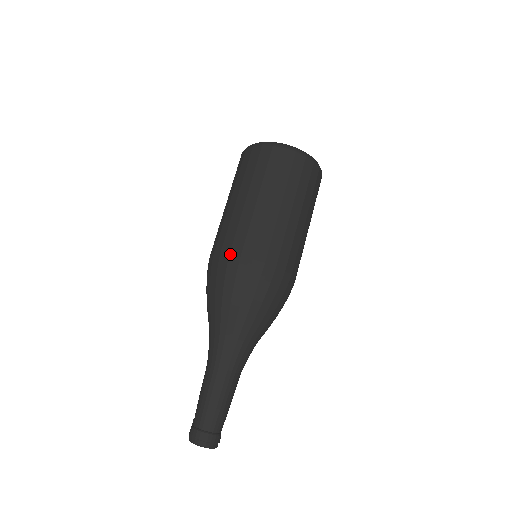
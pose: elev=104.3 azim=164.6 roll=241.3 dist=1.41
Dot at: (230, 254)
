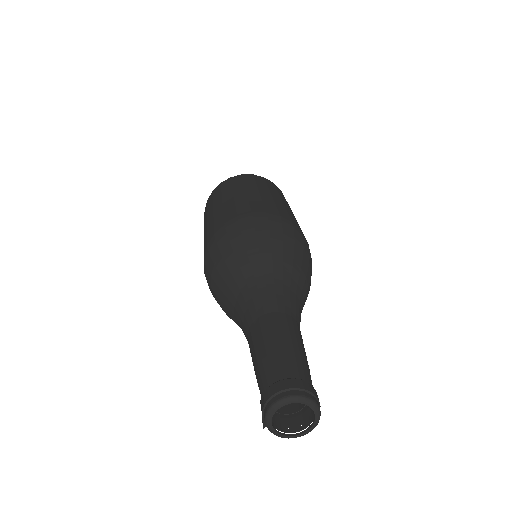
Dot at: (225, 223)
